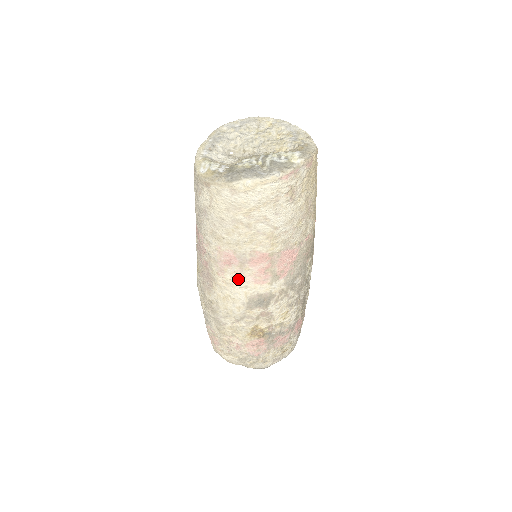
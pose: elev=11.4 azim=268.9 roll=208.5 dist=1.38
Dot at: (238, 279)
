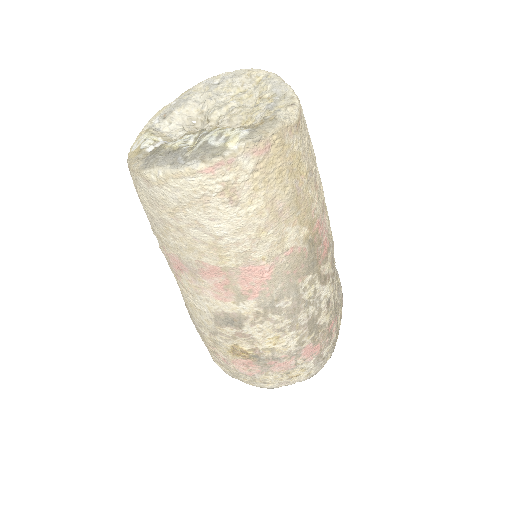
Dot at: (195, 289)
